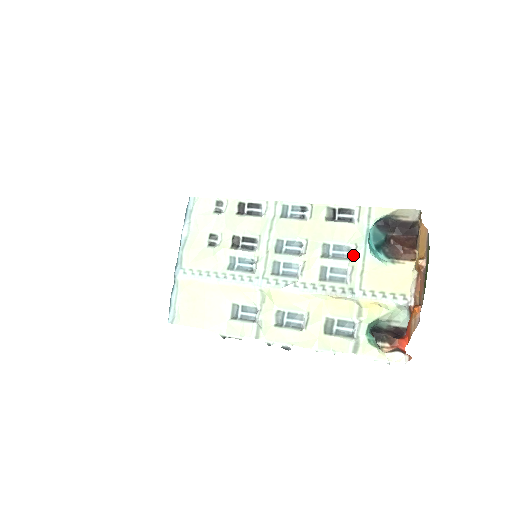
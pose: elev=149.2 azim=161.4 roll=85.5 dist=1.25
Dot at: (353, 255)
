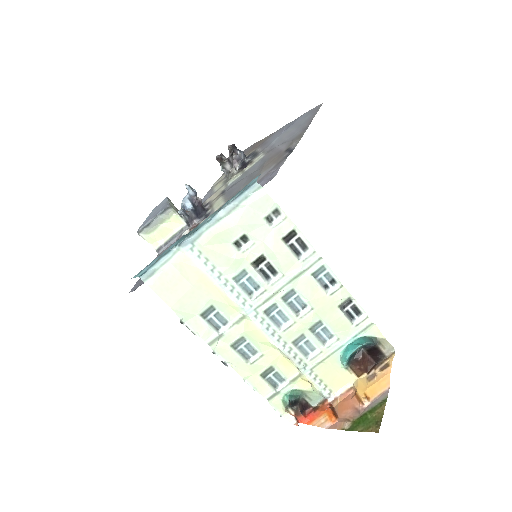
Dot at: (330, 345)
